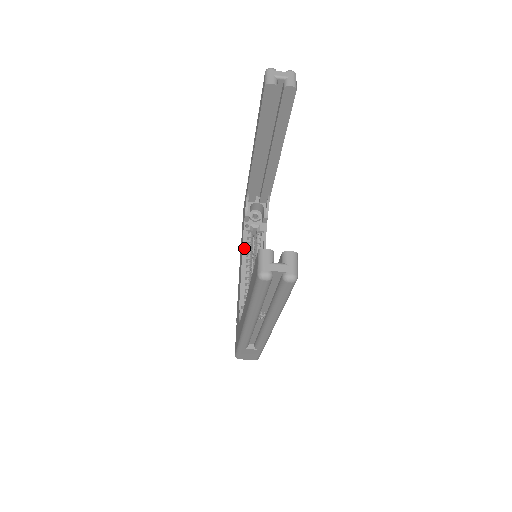
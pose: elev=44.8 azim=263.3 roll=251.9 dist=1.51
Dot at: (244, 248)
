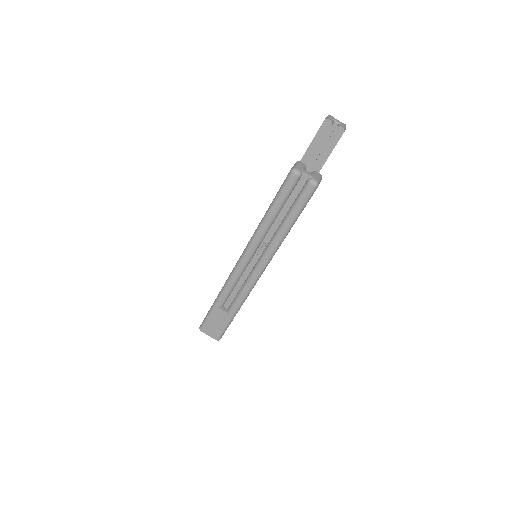
Dot at: occluded
